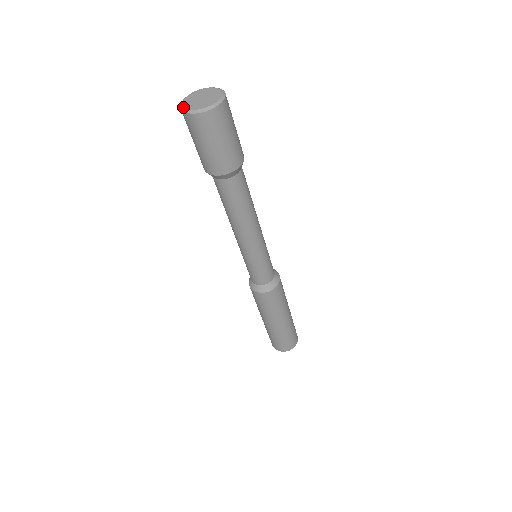
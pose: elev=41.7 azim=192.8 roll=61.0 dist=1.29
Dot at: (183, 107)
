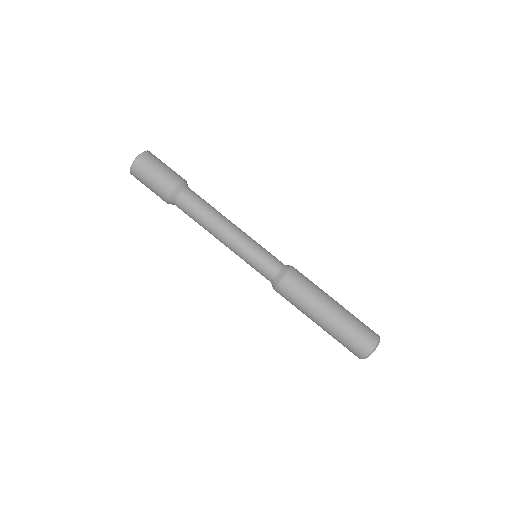
Dot at: (133, 161)
